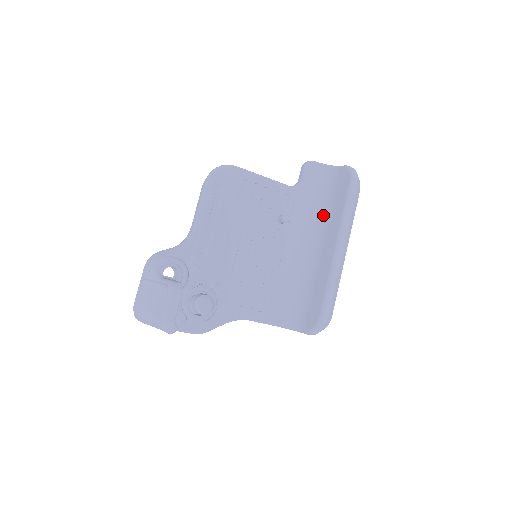
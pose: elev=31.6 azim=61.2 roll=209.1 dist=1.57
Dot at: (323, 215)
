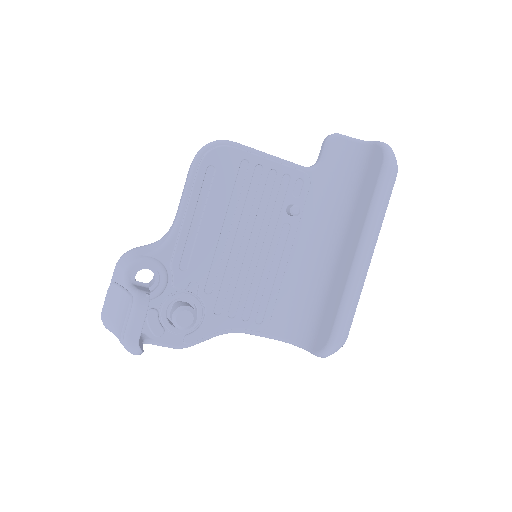
Dot at: (346, 206)
